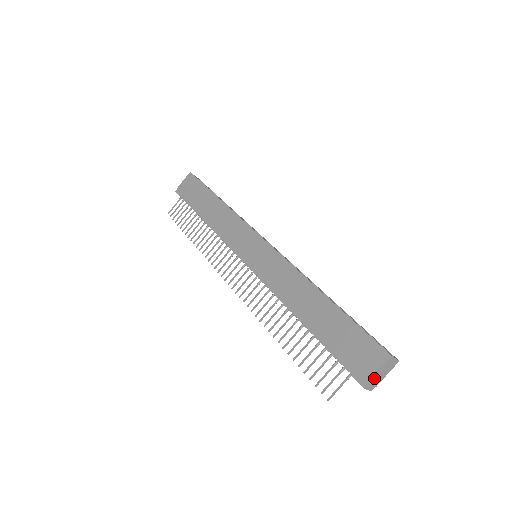
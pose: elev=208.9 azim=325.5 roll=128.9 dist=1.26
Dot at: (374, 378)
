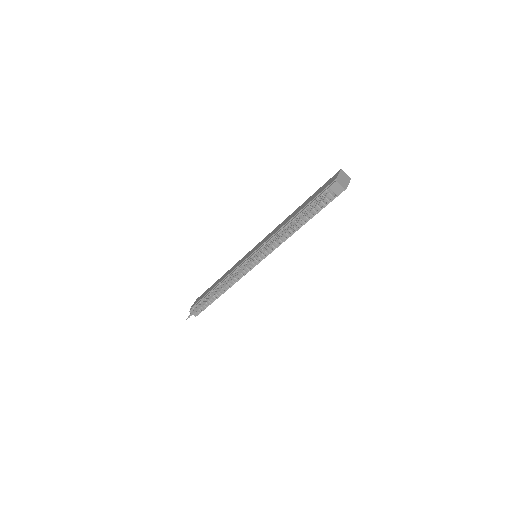
Dot at: (340, 179)
